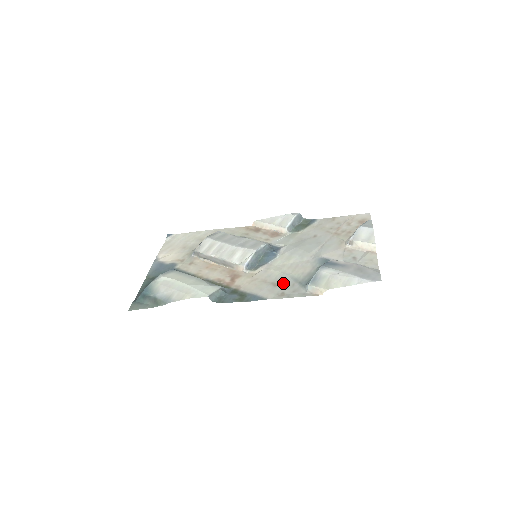
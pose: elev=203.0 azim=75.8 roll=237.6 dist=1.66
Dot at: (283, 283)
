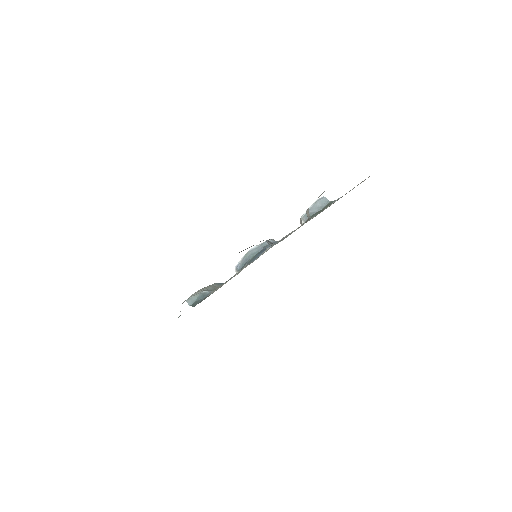
Dot at: occluded
